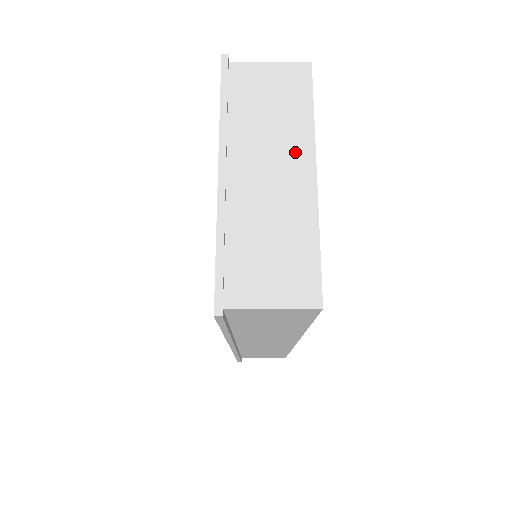
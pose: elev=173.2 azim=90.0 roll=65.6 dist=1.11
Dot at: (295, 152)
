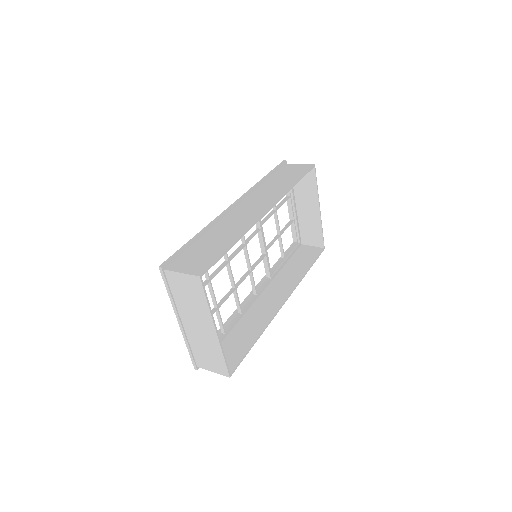
Dot at: (205, 320)
